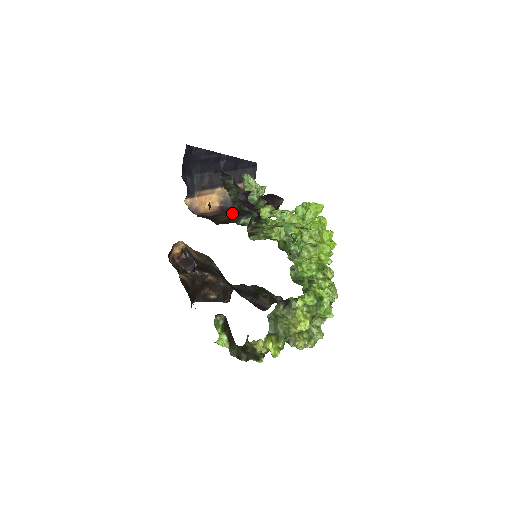
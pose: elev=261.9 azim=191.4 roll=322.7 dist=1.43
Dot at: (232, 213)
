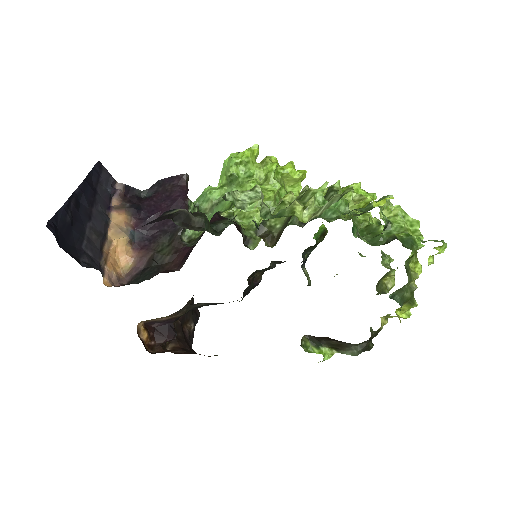
Dot at: (159, 241)
